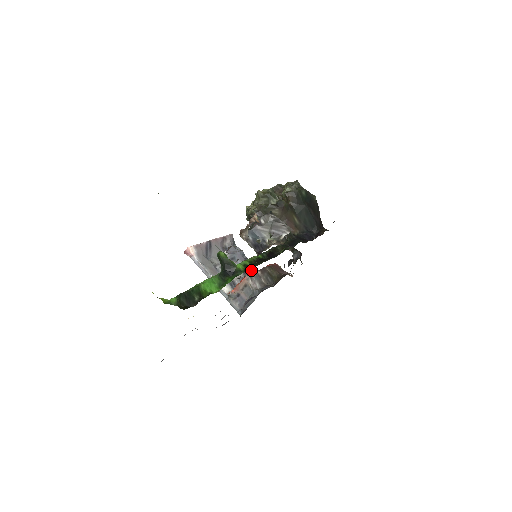
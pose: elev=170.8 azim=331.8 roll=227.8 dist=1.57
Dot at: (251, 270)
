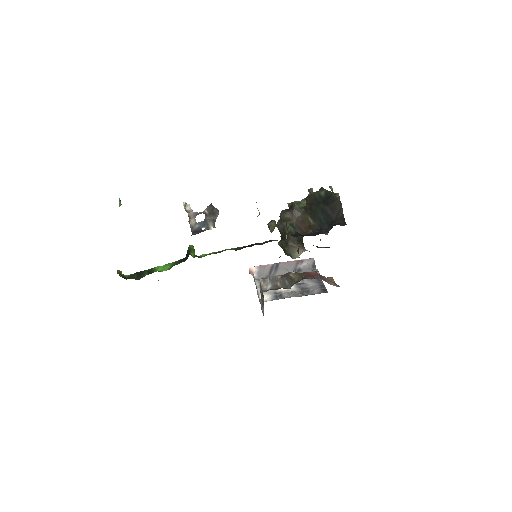
Dot at: (314, 287)
